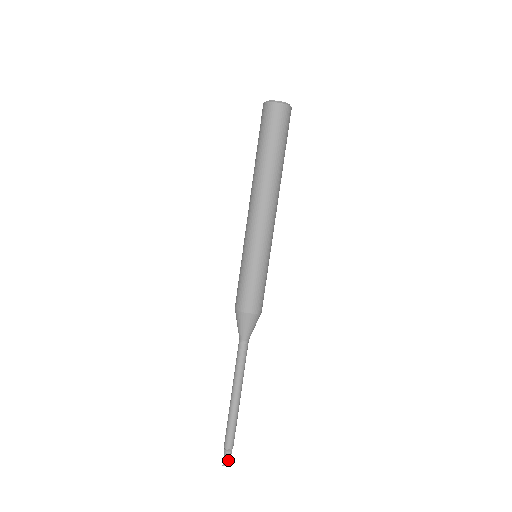
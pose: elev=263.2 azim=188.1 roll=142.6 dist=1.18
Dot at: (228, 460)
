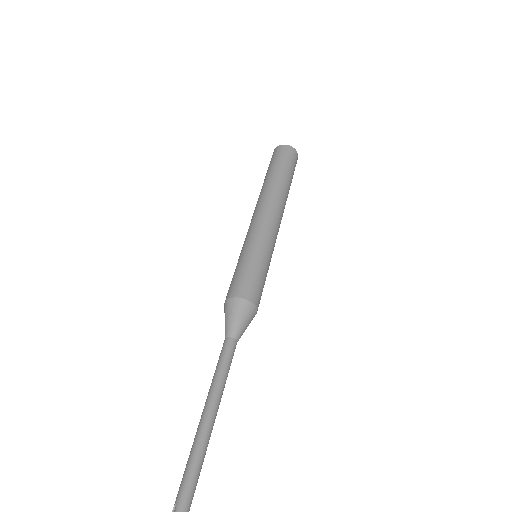
Dot at: out of frame
